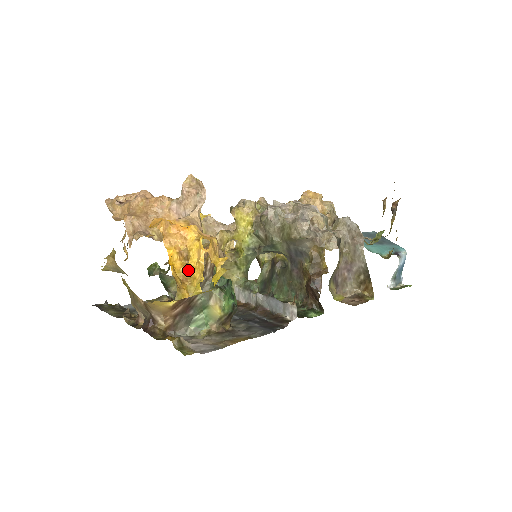
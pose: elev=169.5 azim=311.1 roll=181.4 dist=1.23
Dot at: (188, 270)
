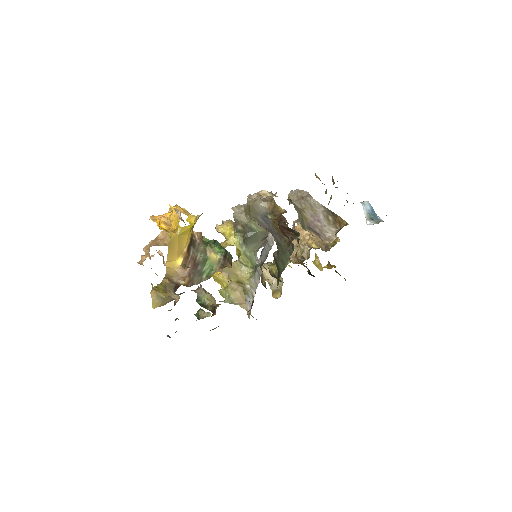
Dot at: (173, 228)
